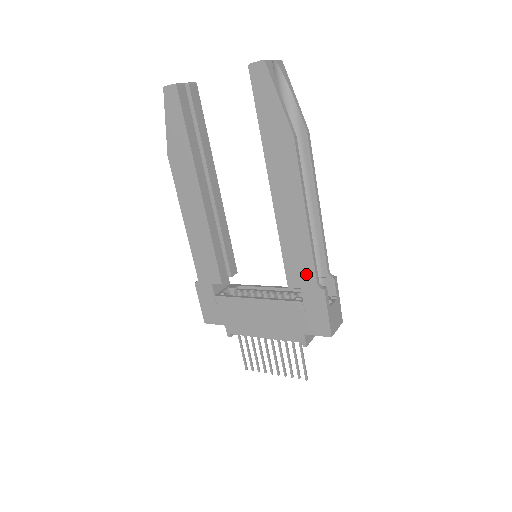
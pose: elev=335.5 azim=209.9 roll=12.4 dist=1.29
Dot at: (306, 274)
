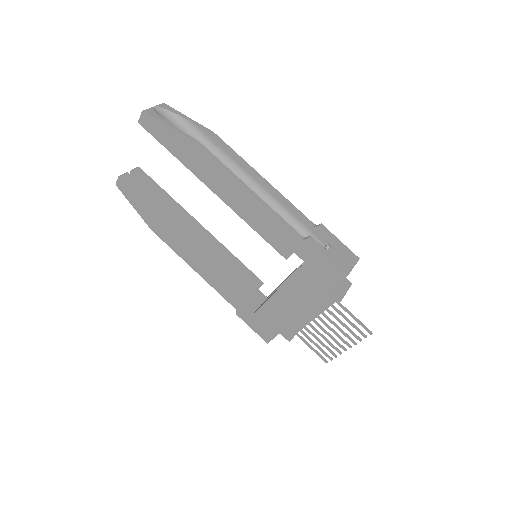
Dot at: (287, 237)
